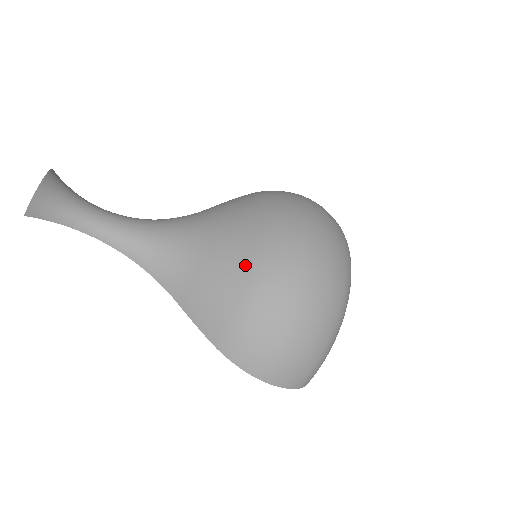
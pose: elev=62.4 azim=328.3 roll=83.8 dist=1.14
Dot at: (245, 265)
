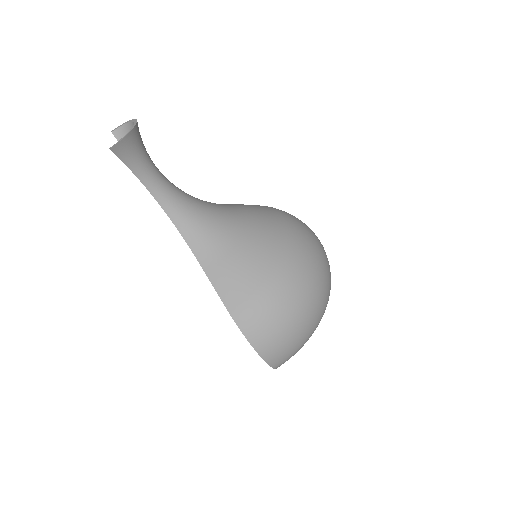
Dot at: (273, 258)
